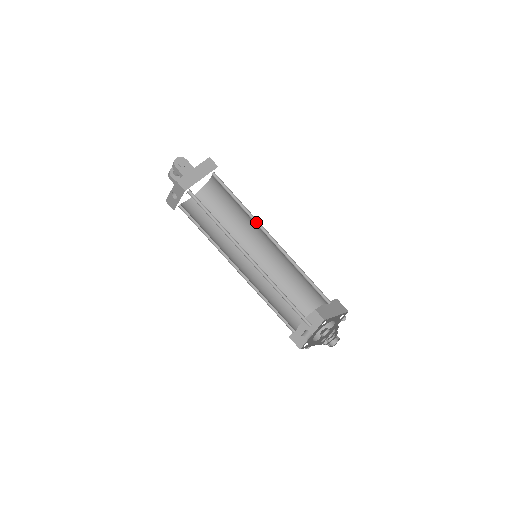
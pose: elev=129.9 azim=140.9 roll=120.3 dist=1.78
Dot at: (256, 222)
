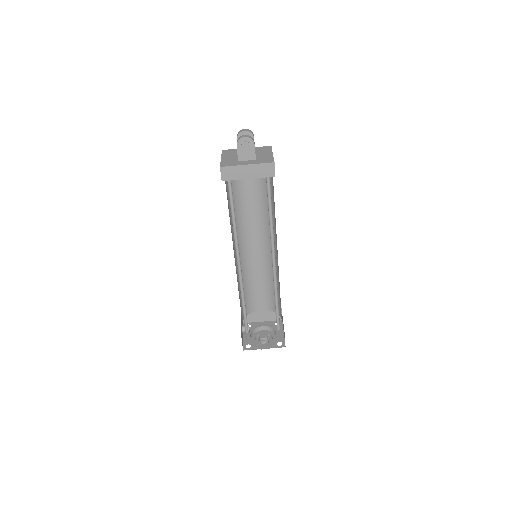
Dot at: (273, 240)
